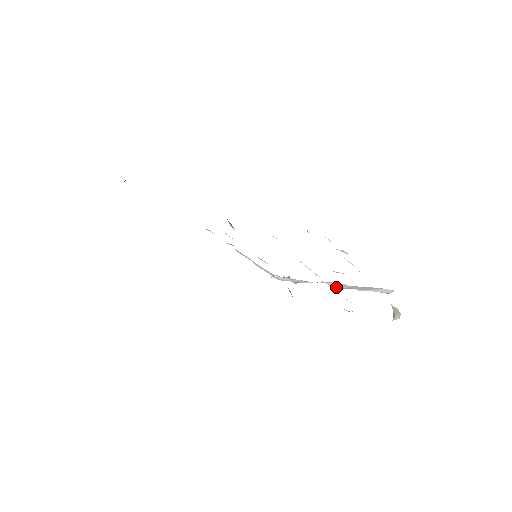
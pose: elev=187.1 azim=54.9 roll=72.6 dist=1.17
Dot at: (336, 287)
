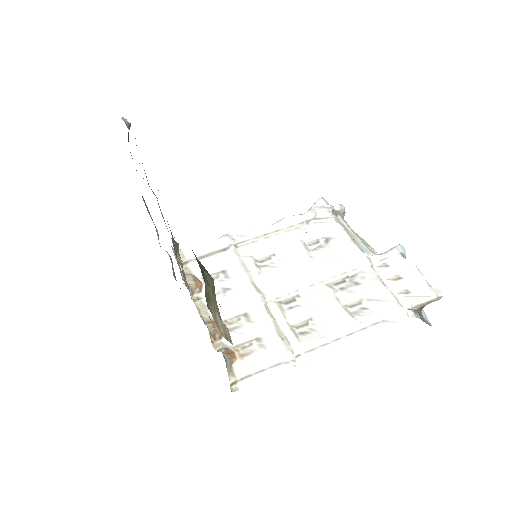
Dot at: (353, 277)
